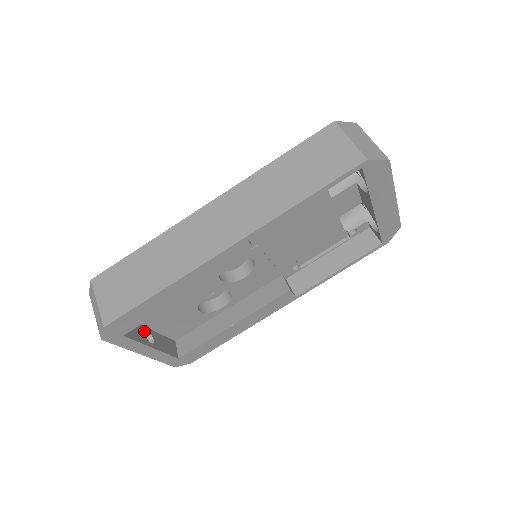
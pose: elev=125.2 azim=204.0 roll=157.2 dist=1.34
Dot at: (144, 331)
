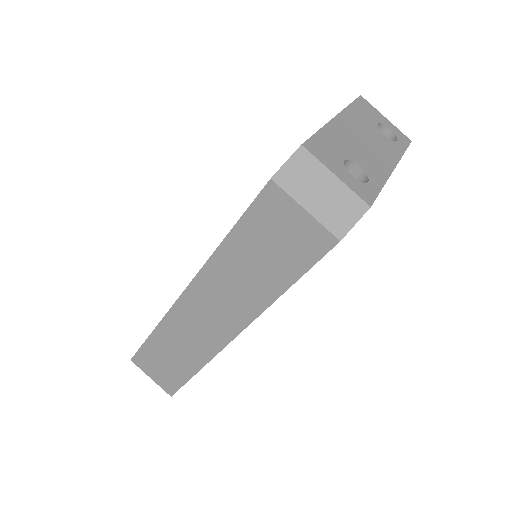
Dot at: occluded
